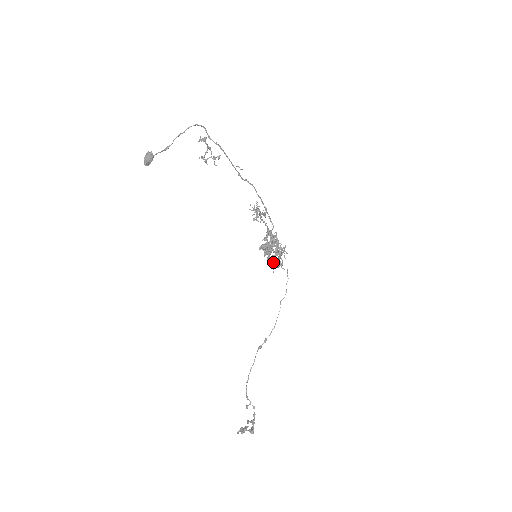
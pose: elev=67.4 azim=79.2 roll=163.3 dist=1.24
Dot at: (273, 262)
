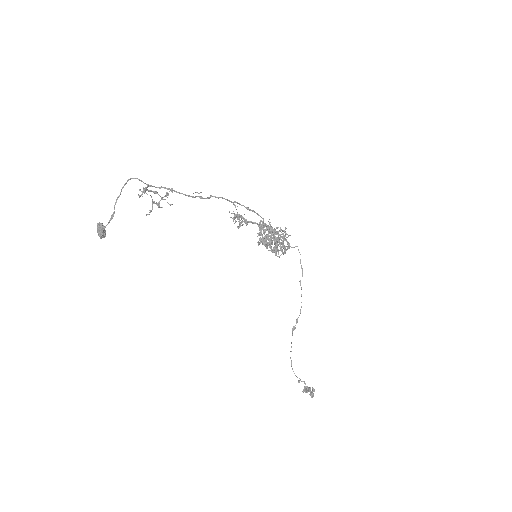
Dot at: (278, 250)
